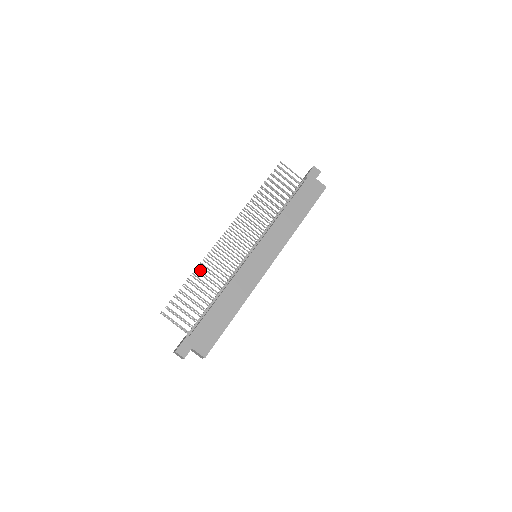
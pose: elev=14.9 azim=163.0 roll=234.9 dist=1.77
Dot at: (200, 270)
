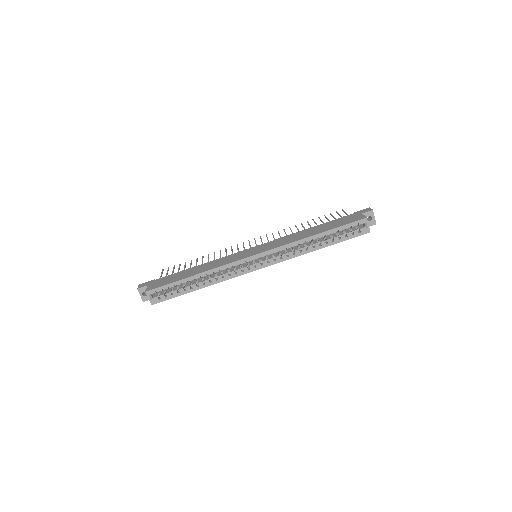
Dot at: occluded
